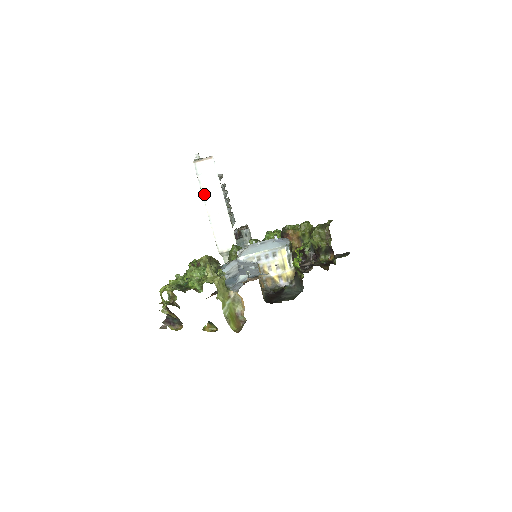
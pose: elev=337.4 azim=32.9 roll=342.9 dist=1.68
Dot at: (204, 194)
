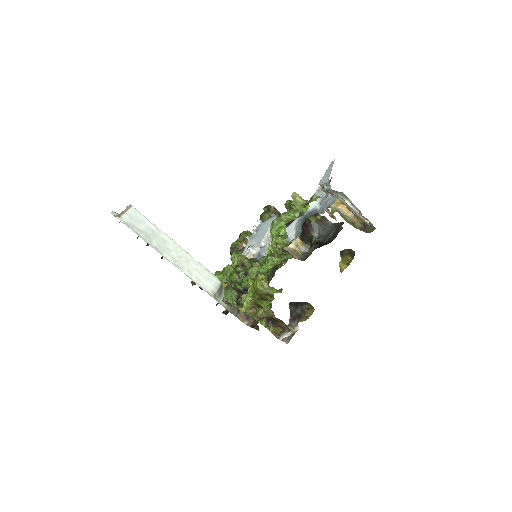
Dot at: (152, 245)
